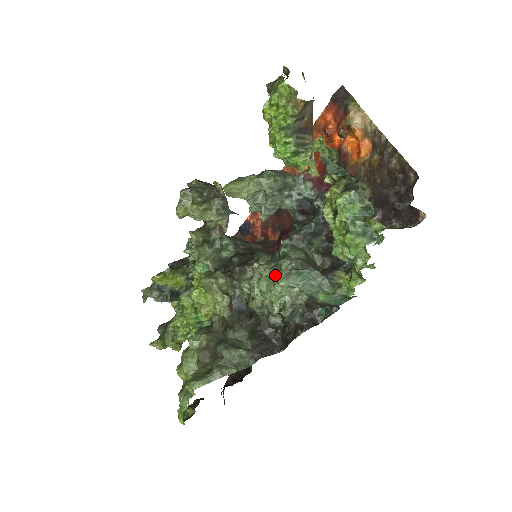
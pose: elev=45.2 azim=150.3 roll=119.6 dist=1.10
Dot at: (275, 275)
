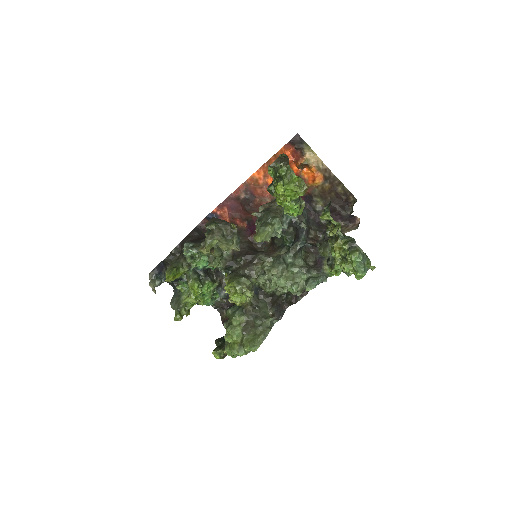
Dot at: (291, 278)
